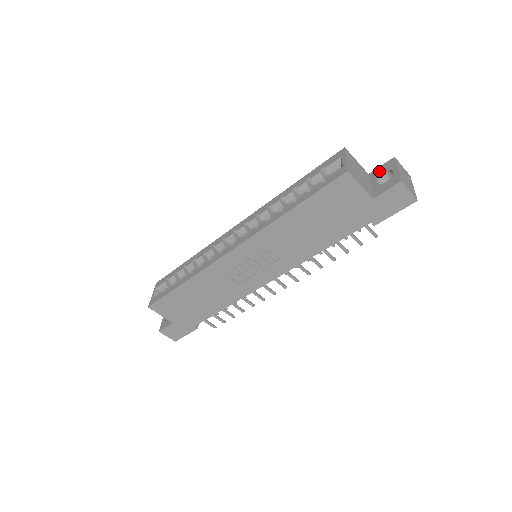
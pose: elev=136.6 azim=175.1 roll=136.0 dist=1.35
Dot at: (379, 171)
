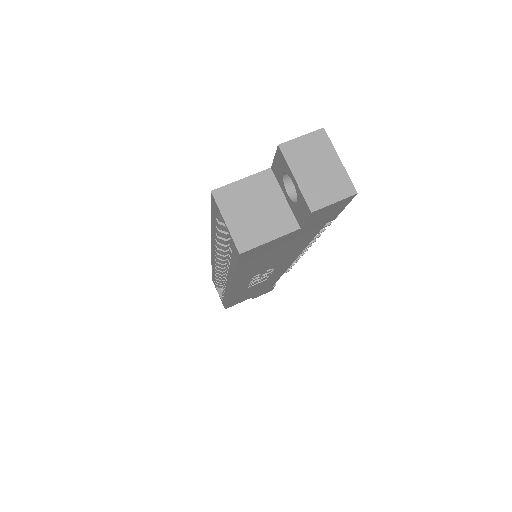
Dot at: (278, 170)
